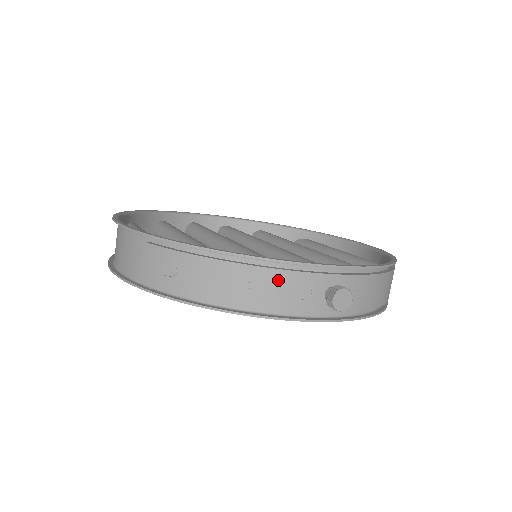
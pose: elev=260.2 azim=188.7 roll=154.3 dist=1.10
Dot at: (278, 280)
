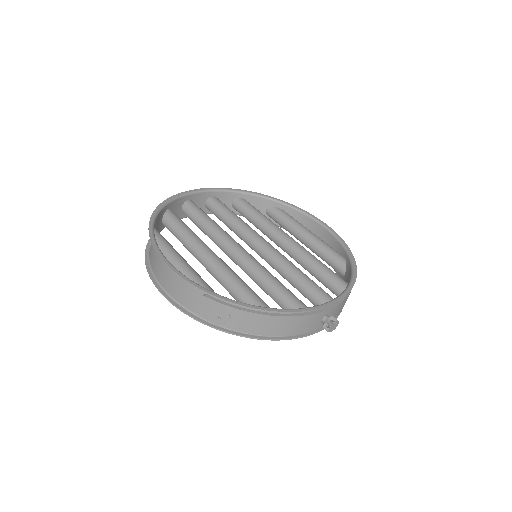
Dot at: (297, 321)
